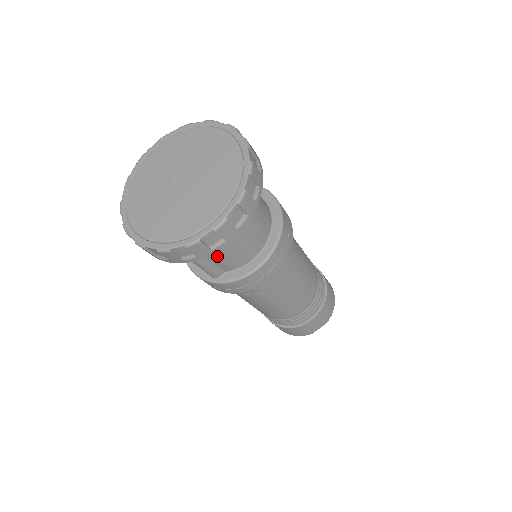
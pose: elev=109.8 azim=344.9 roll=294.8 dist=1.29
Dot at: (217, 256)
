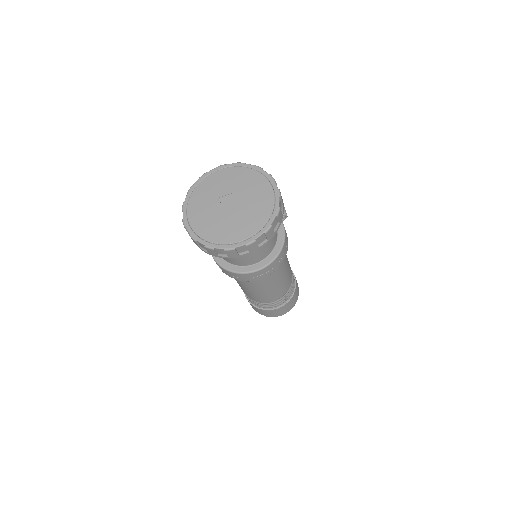
Dot at: occluded
